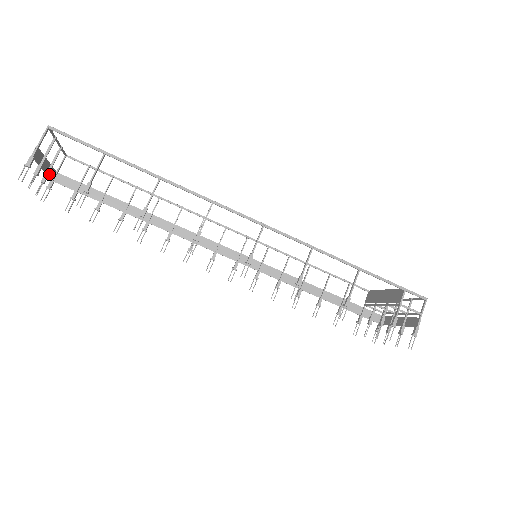
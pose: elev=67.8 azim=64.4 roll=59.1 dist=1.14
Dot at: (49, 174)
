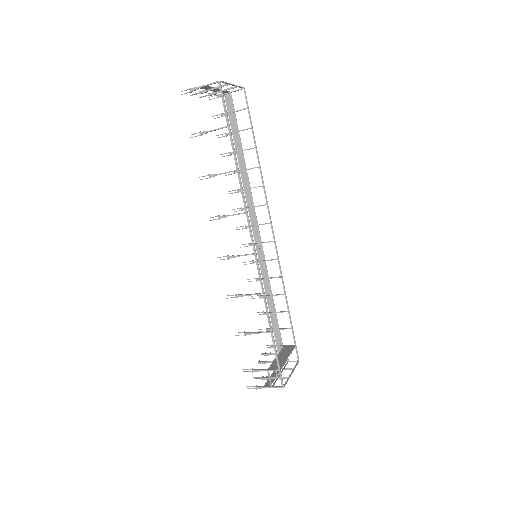
Dot at: occluded
